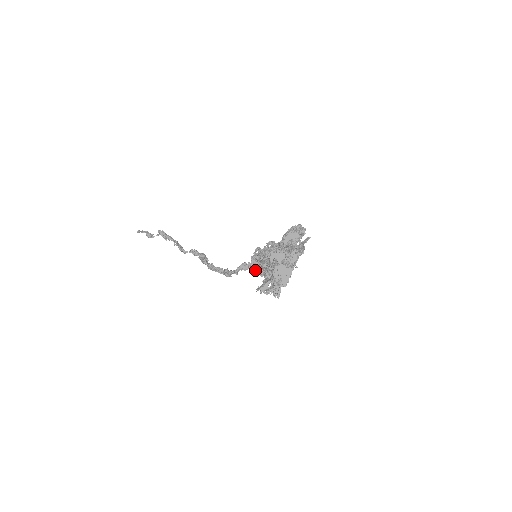
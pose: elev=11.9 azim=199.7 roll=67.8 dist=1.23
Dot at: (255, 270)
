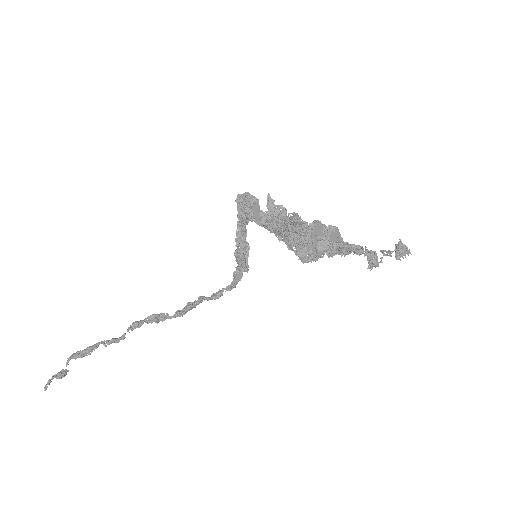
Dot at: (246, 267)
